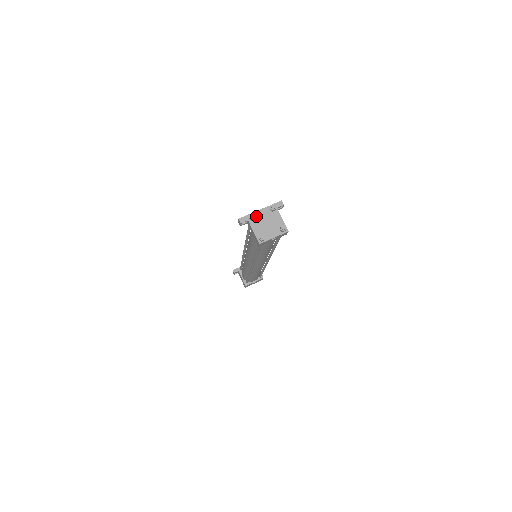
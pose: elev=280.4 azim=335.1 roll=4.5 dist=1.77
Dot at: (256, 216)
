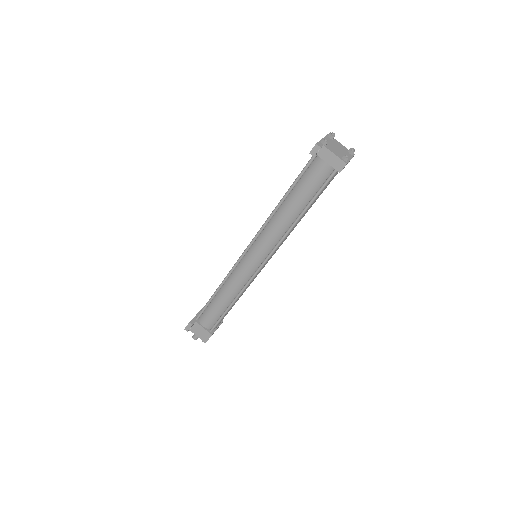
Dot at: occluded
